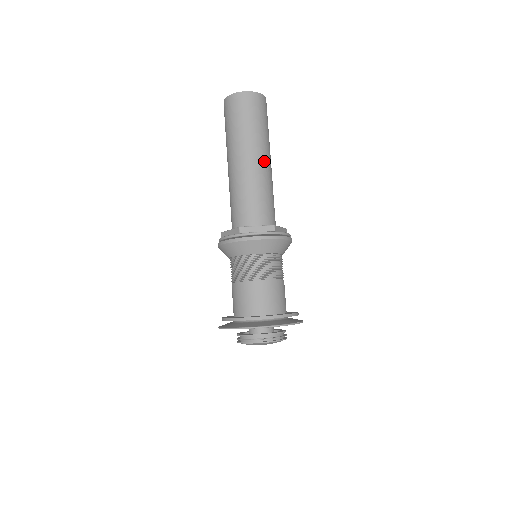
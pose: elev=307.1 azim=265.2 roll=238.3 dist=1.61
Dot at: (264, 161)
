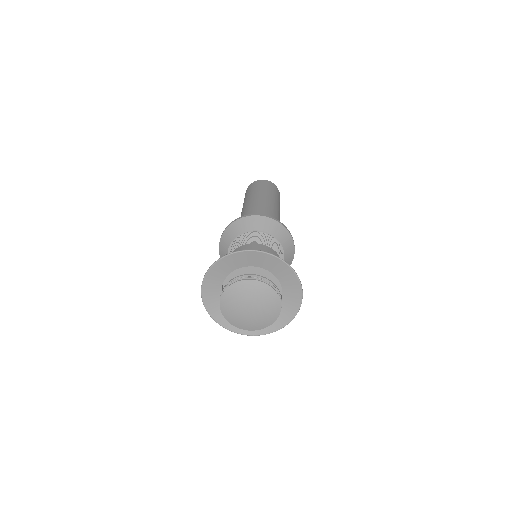
Dot at: (273, 204)
